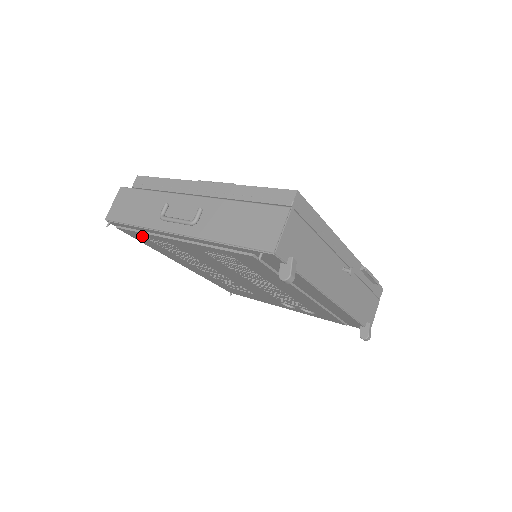
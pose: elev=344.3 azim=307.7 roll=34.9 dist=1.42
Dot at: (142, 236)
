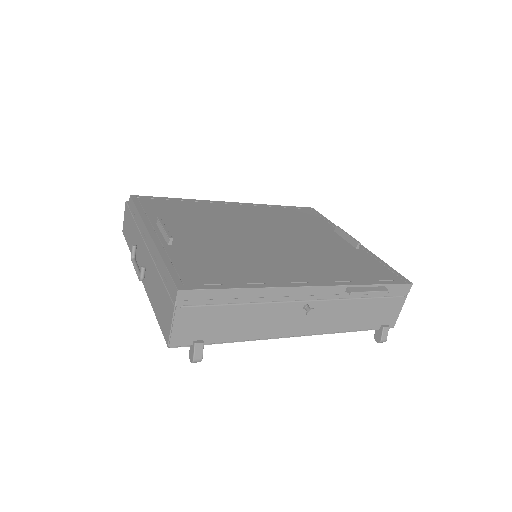
Dot at: occluded
